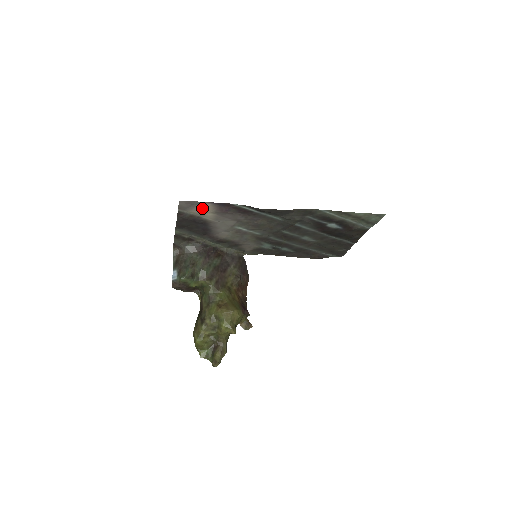
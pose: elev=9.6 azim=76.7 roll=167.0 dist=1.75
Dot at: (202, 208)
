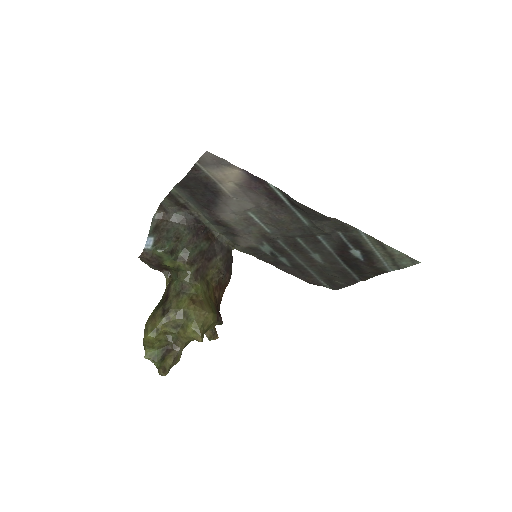
Dot at: (227, 172)
